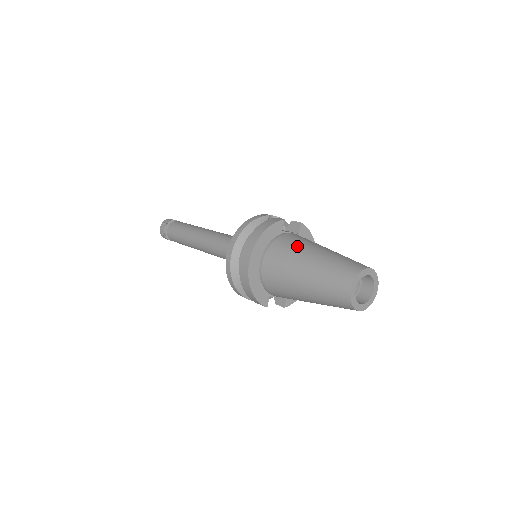
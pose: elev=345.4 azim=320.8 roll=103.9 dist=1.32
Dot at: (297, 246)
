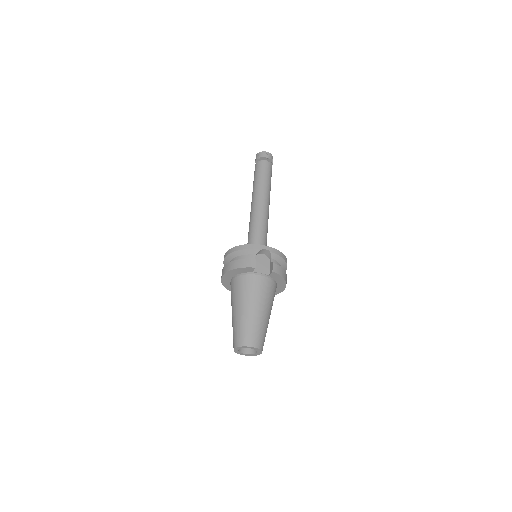
Dot at: (244, 293)
